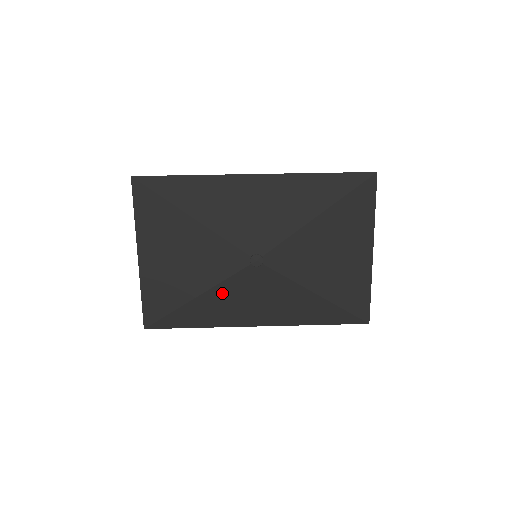
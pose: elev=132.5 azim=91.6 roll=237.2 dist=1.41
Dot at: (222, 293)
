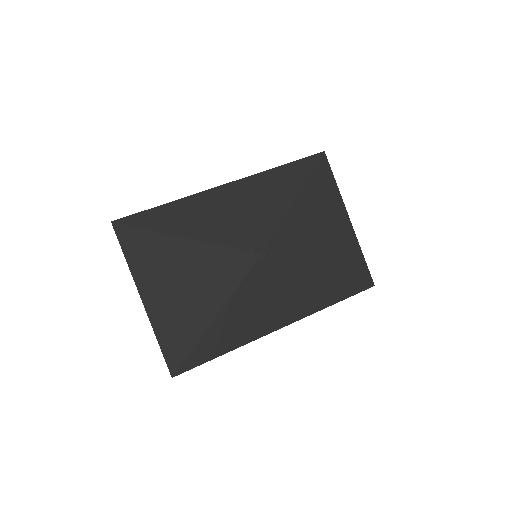
Dot at: (239, 302)
